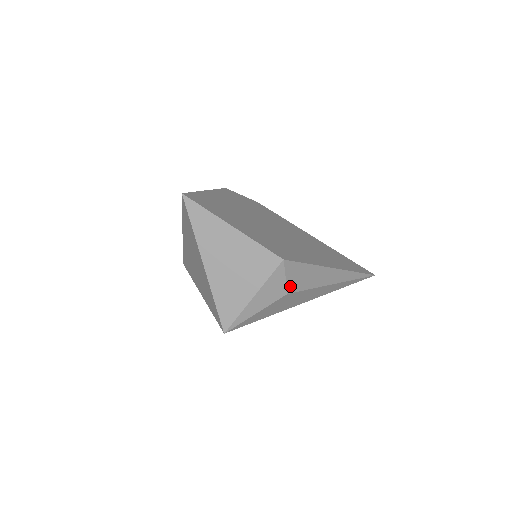
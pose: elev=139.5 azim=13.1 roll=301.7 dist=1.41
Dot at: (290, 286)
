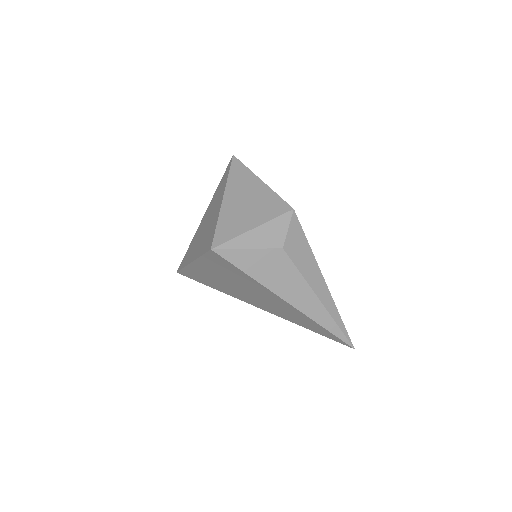
Dot at: (288, 244)
